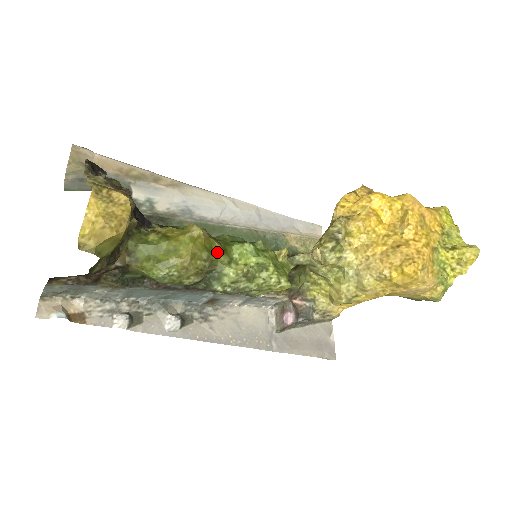
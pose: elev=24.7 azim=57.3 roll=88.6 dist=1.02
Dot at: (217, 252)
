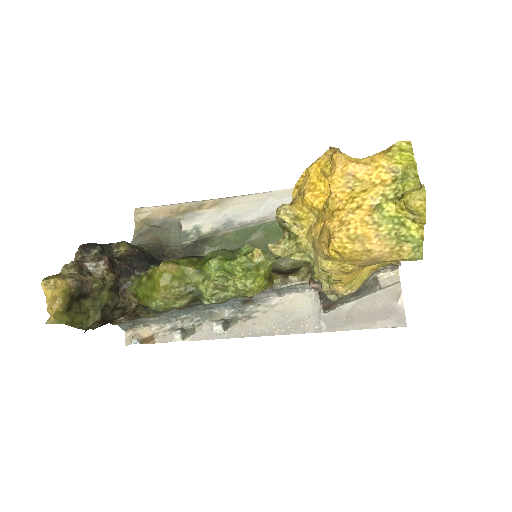
Dot at: (191, 275)
